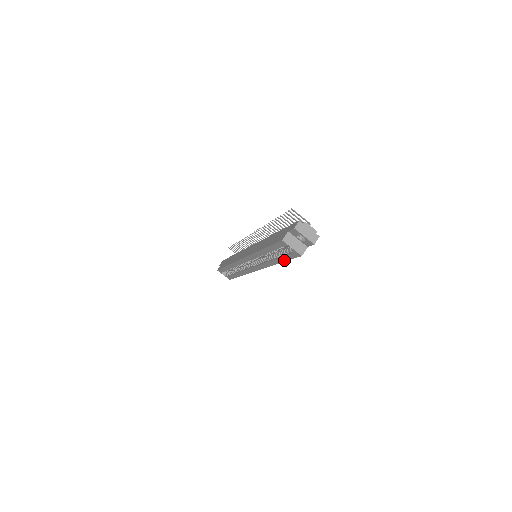
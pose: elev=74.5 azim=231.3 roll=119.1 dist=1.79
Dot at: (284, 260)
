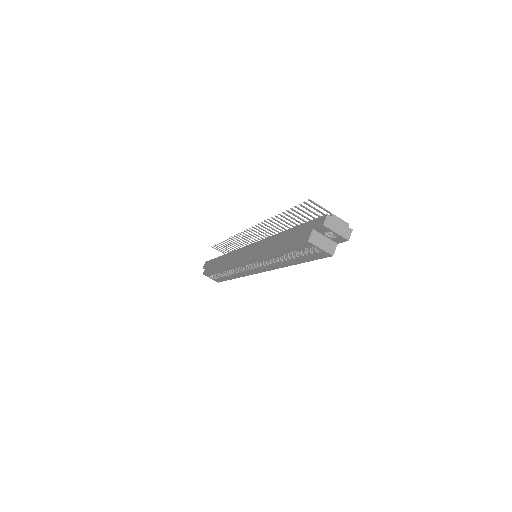
Dot at: (304, 261)
